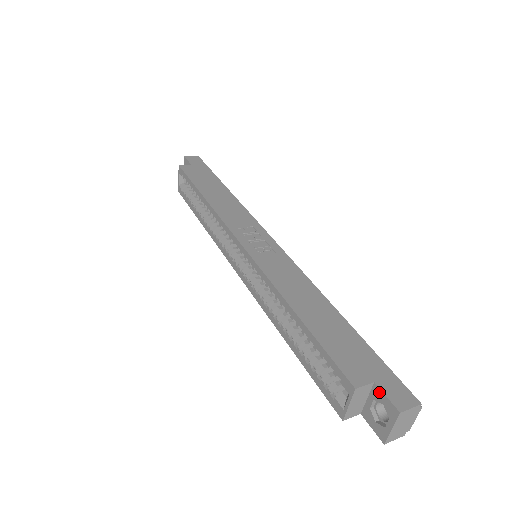
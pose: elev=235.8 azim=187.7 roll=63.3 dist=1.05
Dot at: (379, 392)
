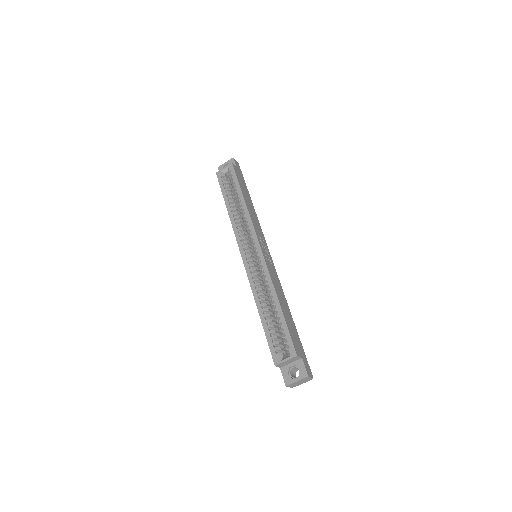
Dot at: (302, 363)
